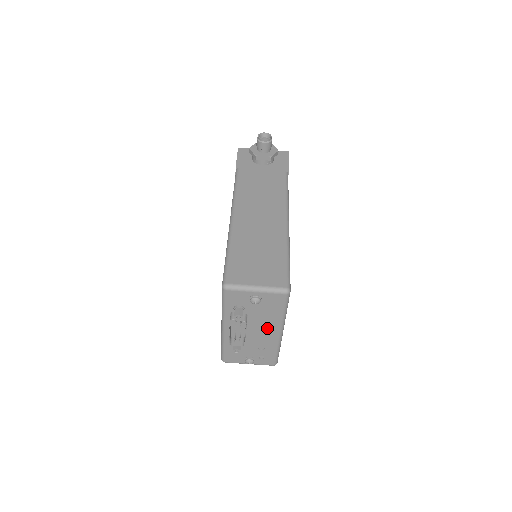
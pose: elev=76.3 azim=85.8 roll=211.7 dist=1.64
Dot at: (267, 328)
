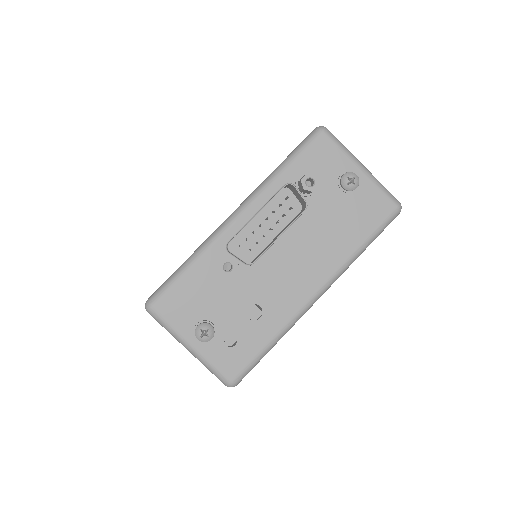
Dot at: (307, 265)
